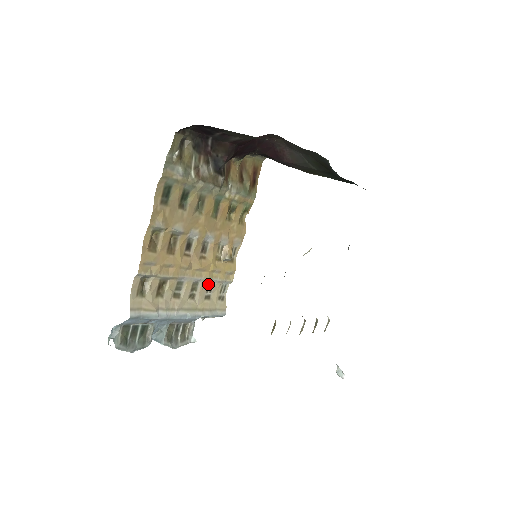
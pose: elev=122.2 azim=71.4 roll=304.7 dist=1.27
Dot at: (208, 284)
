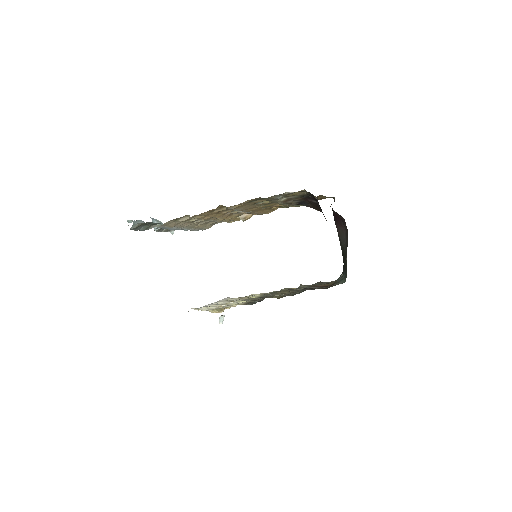
Dot at: occluded
